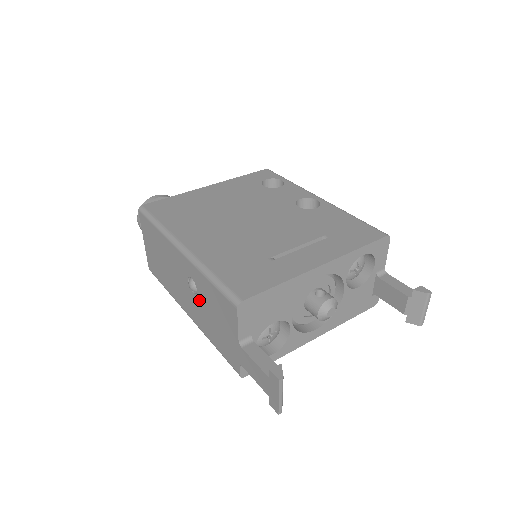
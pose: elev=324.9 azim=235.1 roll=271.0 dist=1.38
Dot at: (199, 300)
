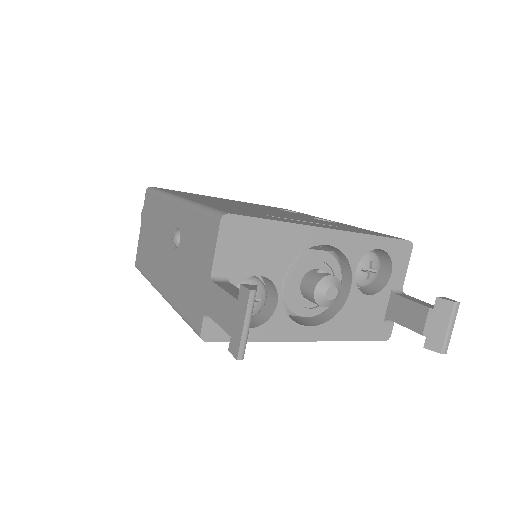
Dot at: (179, 253)
